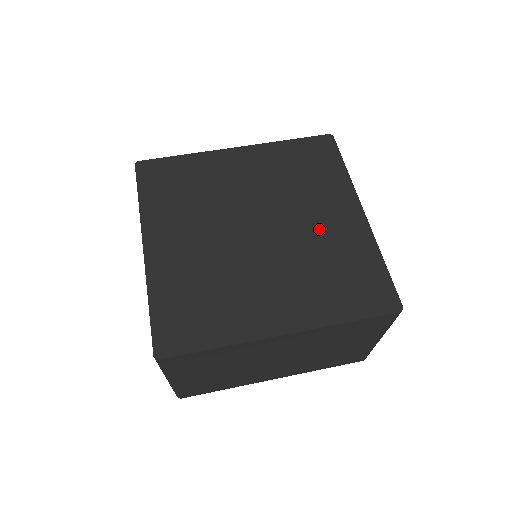
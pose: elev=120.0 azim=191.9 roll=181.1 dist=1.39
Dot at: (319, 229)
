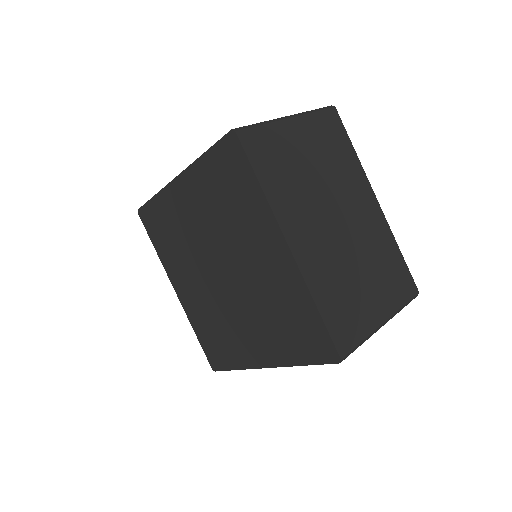
Dot at: (259, 272)
